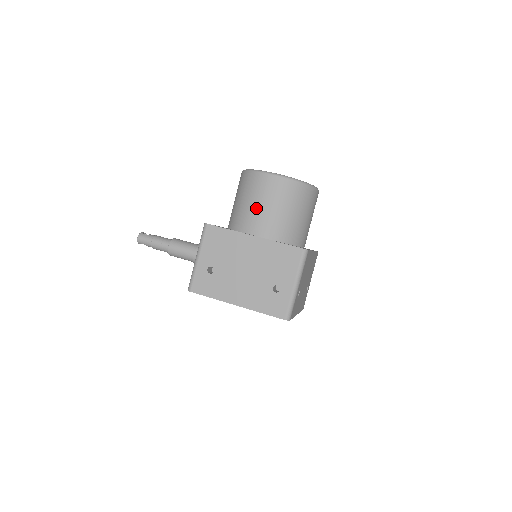
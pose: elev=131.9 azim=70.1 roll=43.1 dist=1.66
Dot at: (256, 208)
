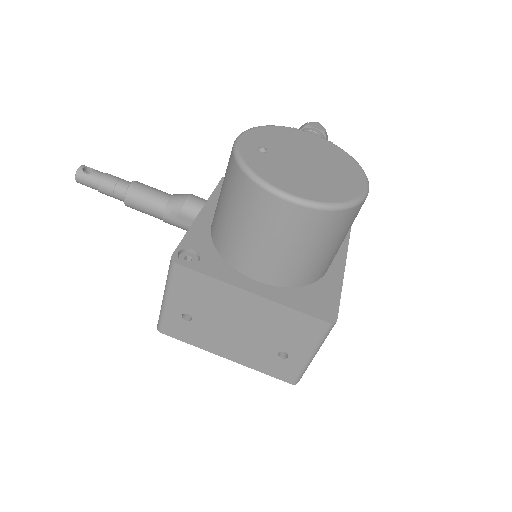
Dot at: (257, 244)
